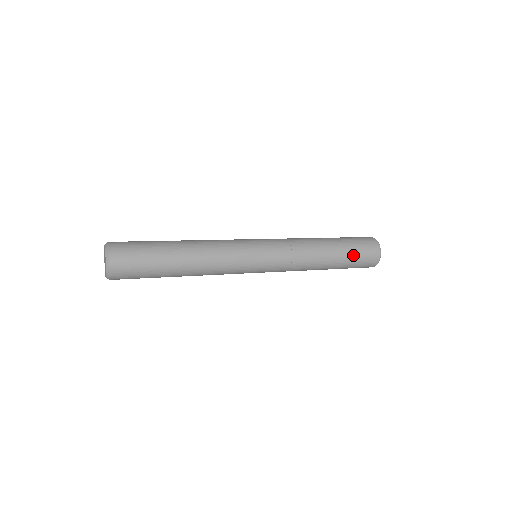
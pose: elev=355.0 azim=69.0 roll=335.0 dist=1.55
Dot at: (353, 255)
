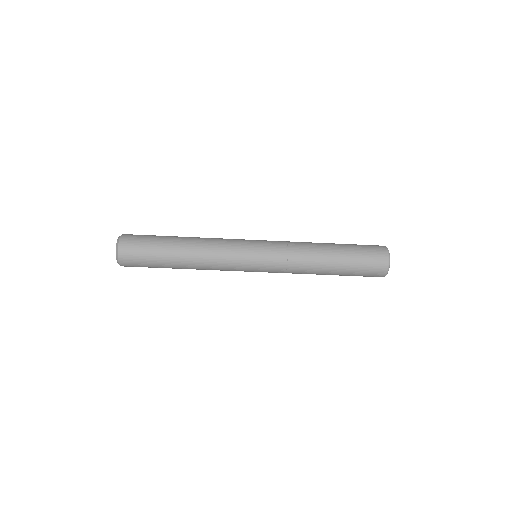
Dot at: (353, 245)
